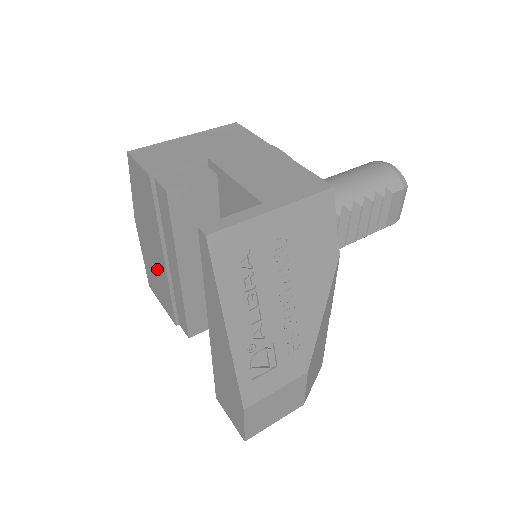
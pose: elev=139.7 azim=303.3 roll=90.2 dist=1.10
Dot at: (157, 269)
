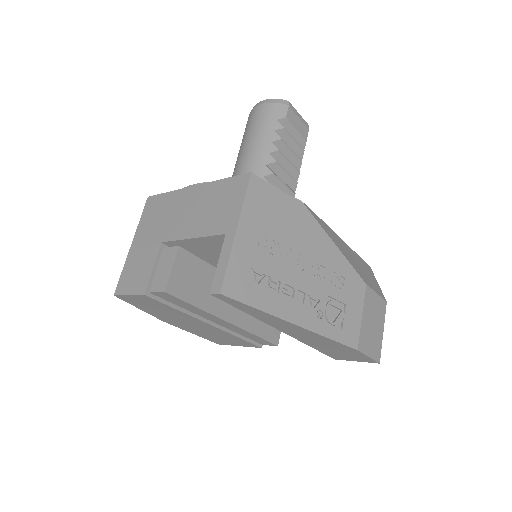
Dot at: (211, 332)
